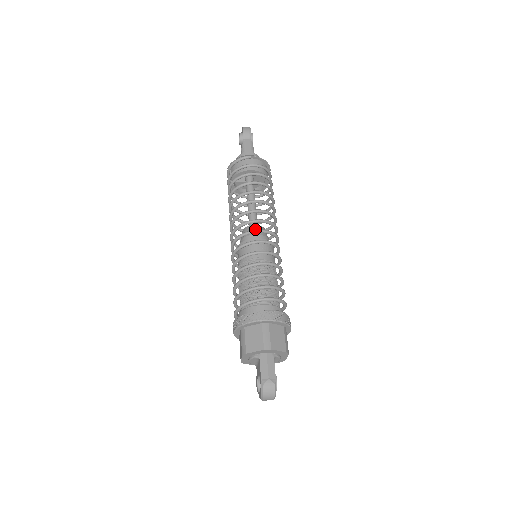
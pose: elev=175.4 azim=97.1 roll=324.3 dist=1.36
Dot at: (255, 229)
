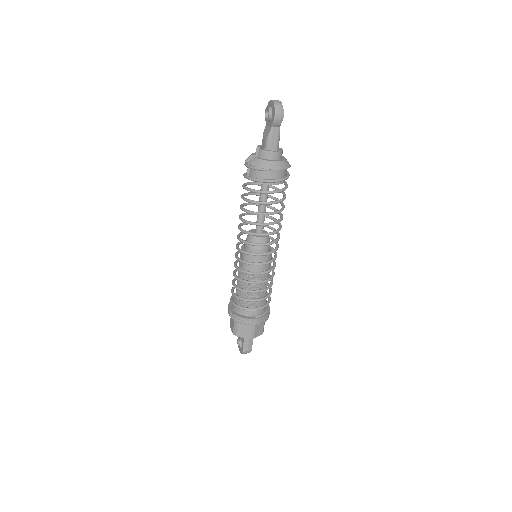
Dot at: occluded
